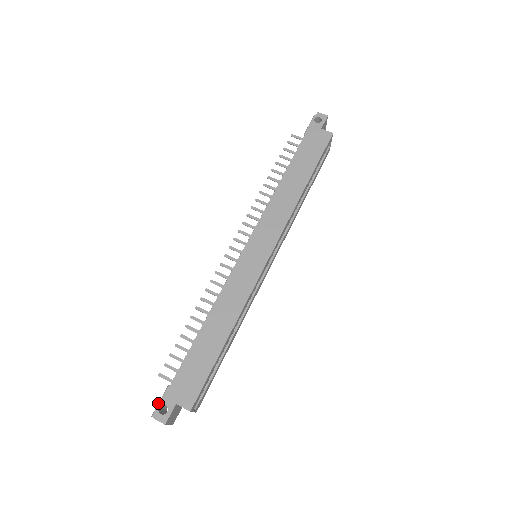
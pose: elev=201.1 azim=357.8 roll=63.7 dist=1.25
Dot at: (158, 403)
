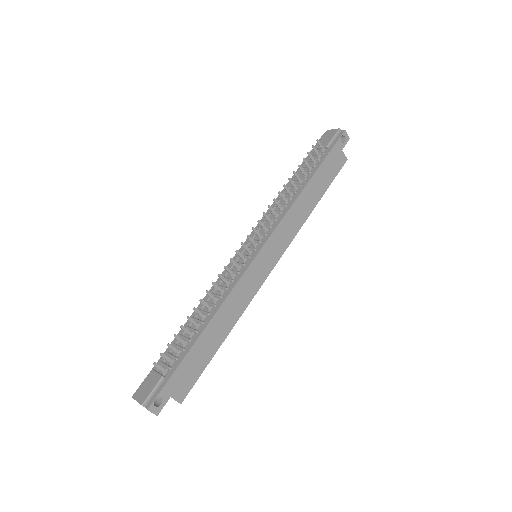
Dot at: (150, 393)
